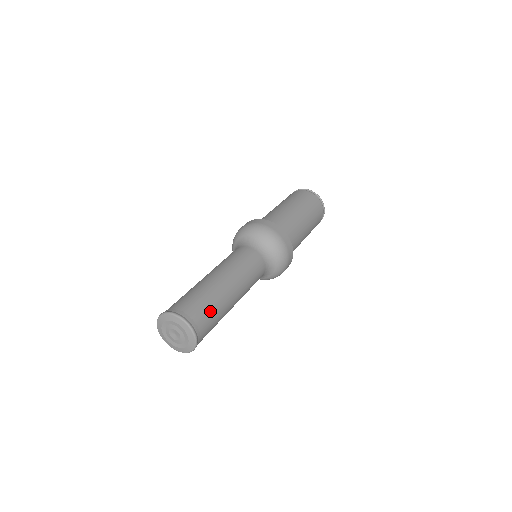
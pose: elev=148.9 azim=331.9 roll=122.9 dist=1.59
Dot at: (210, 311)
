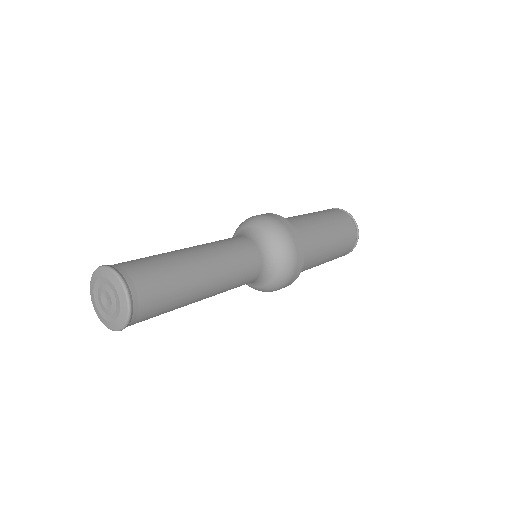
Dot at: (165, 294)
